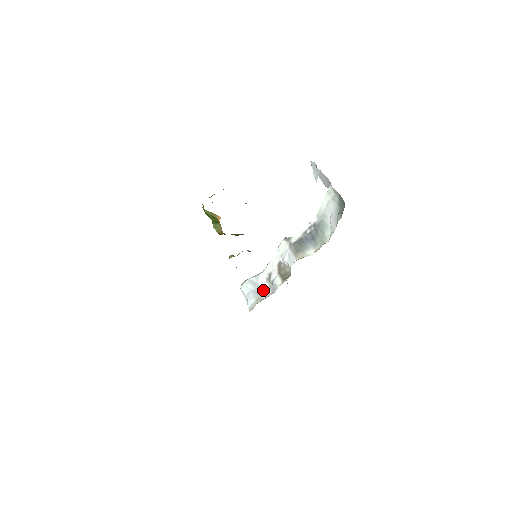
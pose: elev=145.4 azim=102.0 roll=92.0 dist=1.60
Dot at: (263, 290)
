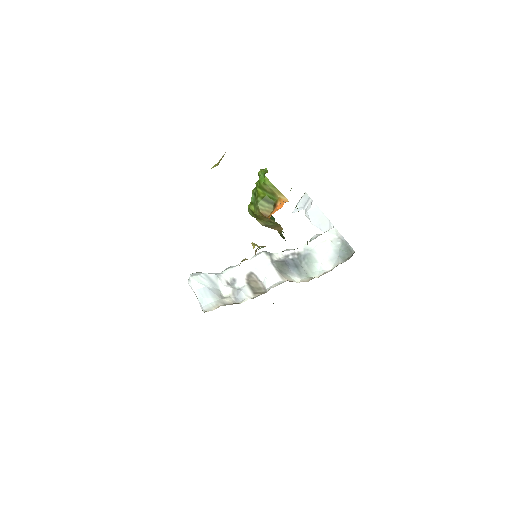
Dot at: (223, 293)
